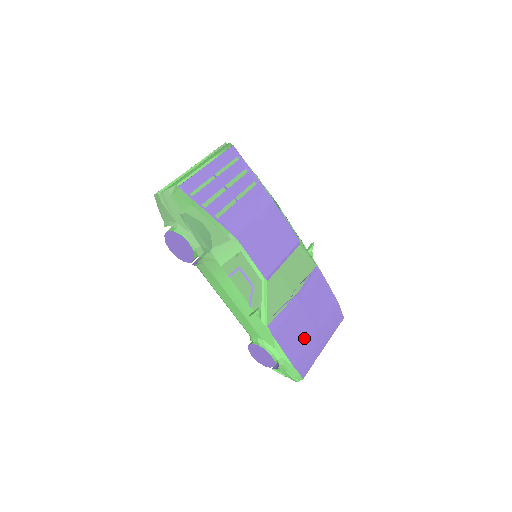
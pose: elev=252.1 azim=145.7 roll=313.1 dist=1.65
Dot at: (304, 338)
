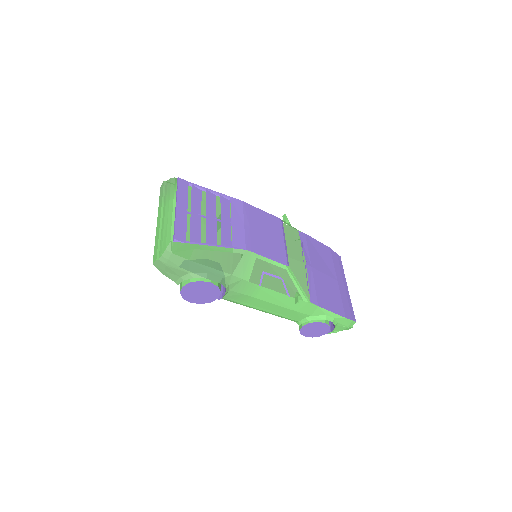
Dot at: (334, 292)
